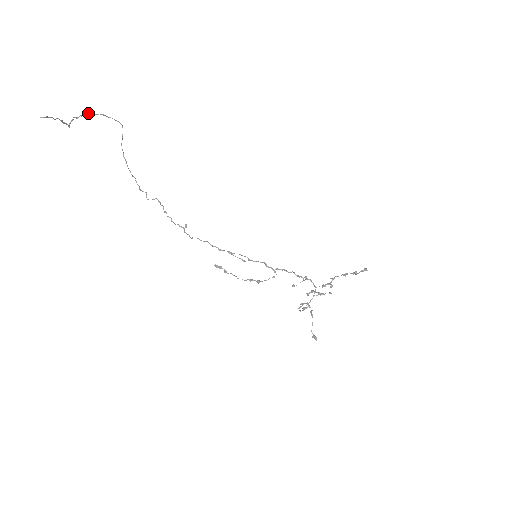
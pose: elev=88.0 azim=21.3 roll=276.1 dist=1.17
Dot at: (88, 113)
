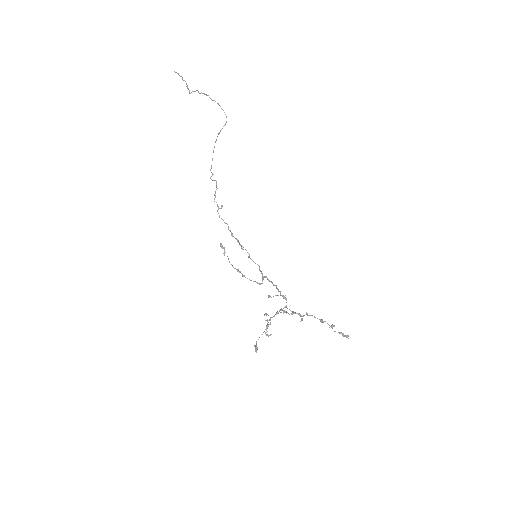
Dot at: occluded
